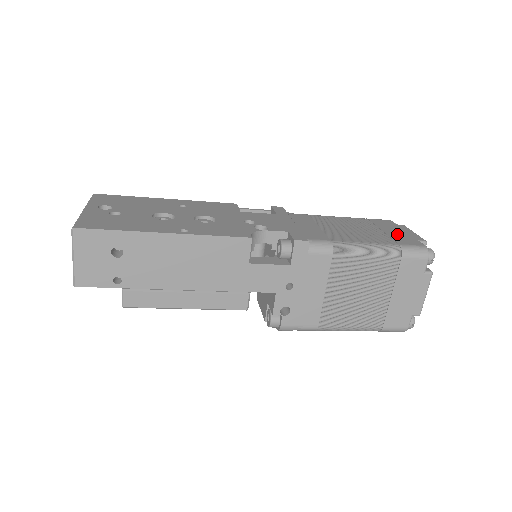
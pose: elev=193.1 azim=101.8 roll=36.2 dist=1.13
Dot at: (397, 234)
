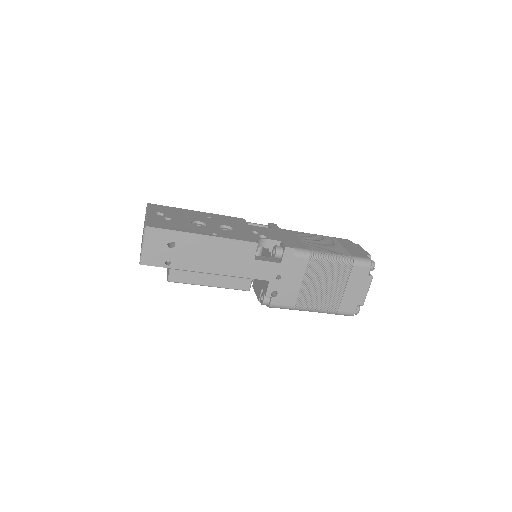
Dot at: (352, 249)
